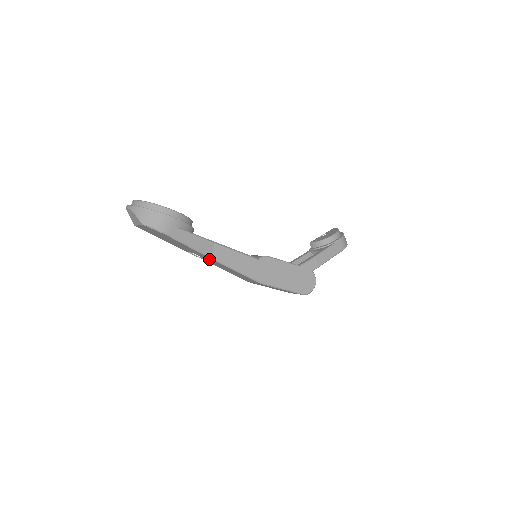
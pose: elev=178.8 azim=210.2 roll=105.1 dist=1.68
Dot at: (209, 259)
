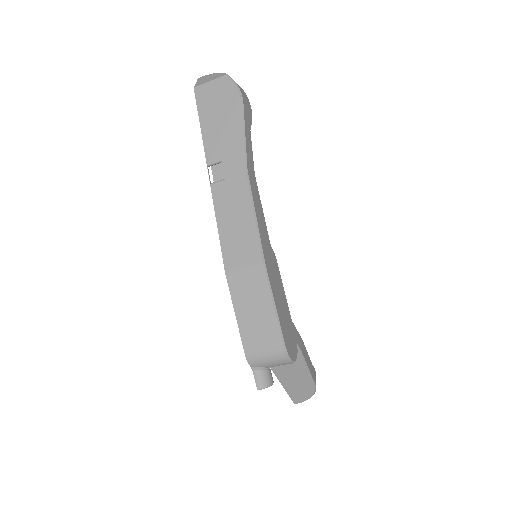
Dot at: (236, 177)
